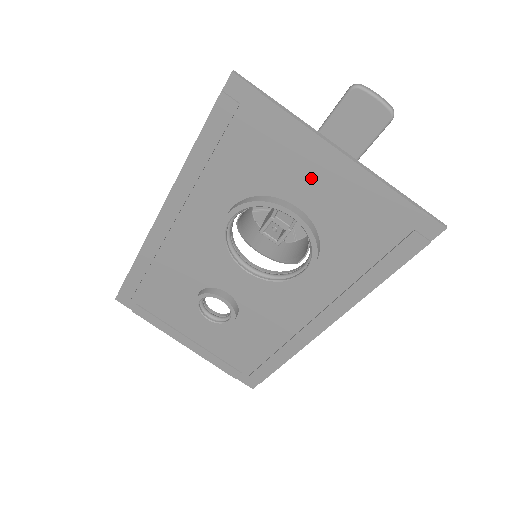
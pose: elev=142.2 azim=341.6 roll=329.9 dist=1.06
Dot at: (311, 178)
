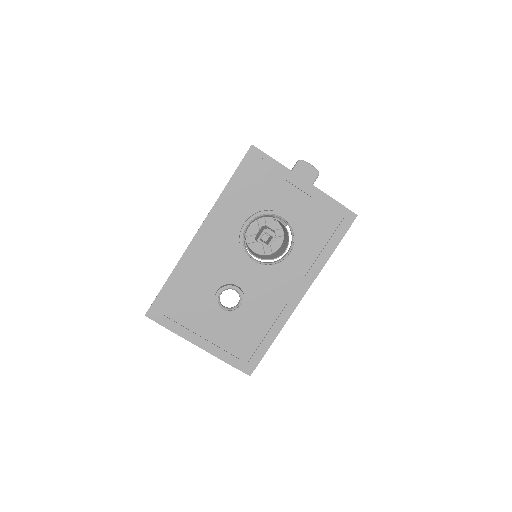
Dot at: (291, 196)
